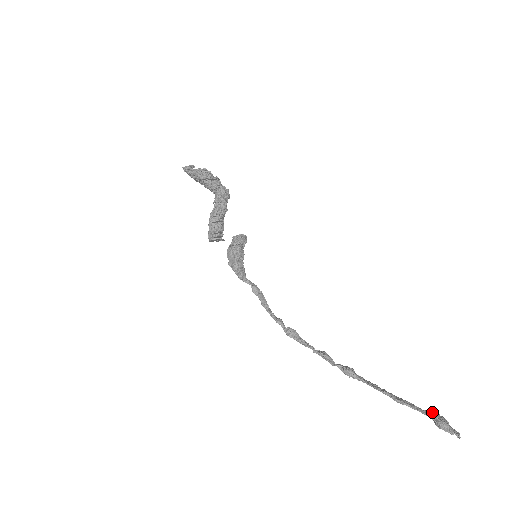
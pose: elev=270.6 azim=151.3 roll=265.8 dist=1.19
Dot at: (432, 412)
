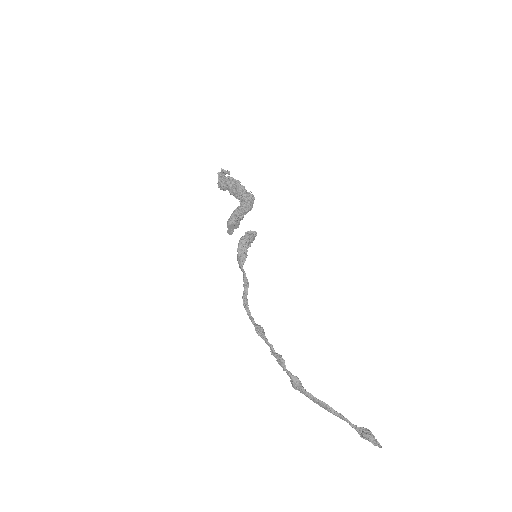
Dot at: (358, 428)
